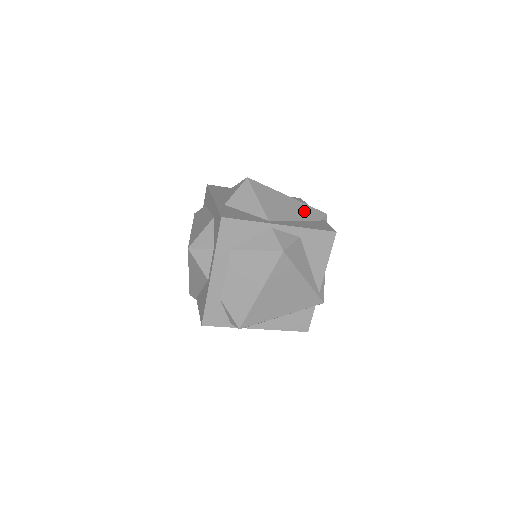
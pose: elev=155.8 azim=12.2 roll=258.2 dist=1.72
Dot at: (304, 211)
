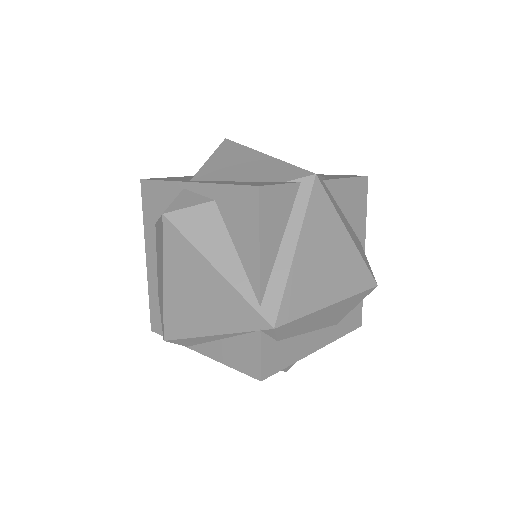
Dot at: (270, 170)
